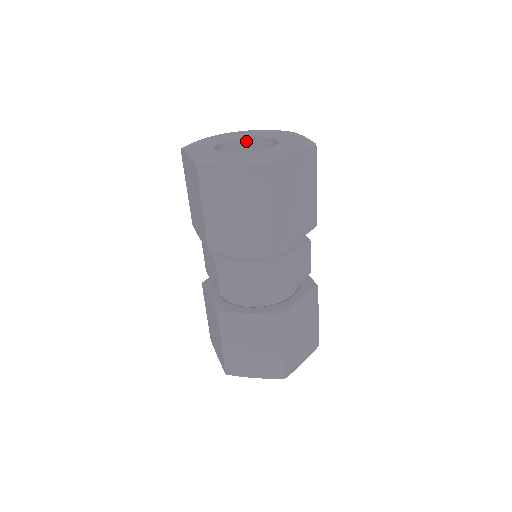
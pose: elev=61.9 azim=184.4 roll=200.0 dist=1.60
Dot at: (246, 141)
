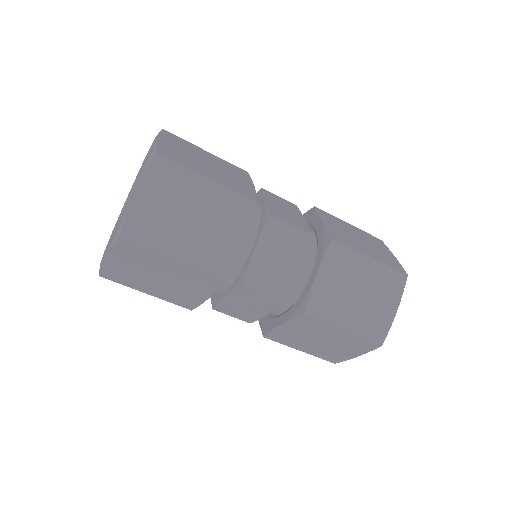
Dot at: occluded
